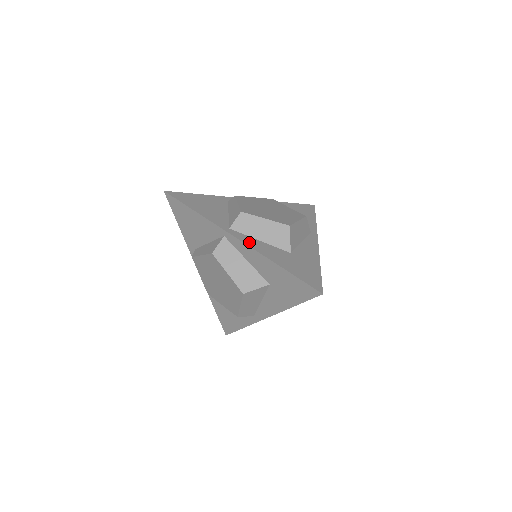
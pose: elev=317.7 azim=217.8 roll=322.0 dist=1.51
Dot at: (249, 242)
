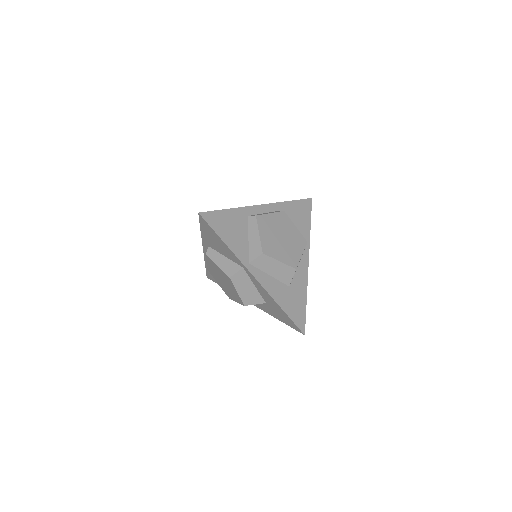
Dot at: (262, 280)
